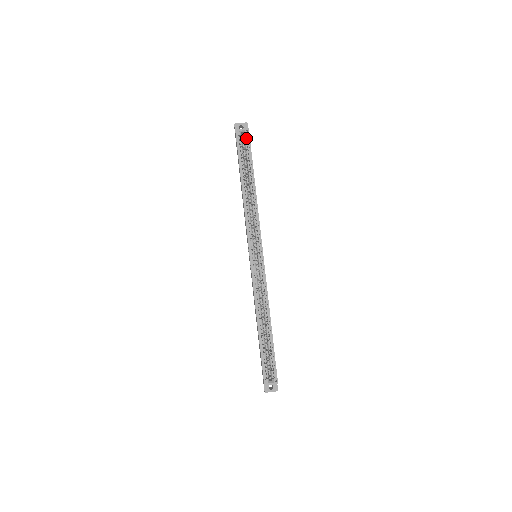
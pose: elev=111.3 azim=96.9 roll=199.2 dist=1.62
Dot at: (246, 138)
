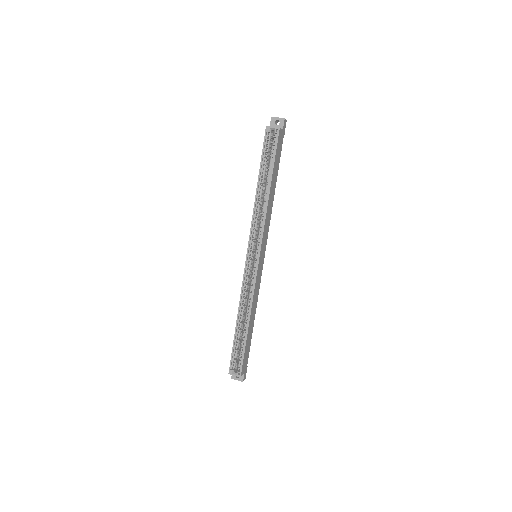
Dot at: (275, 137)
